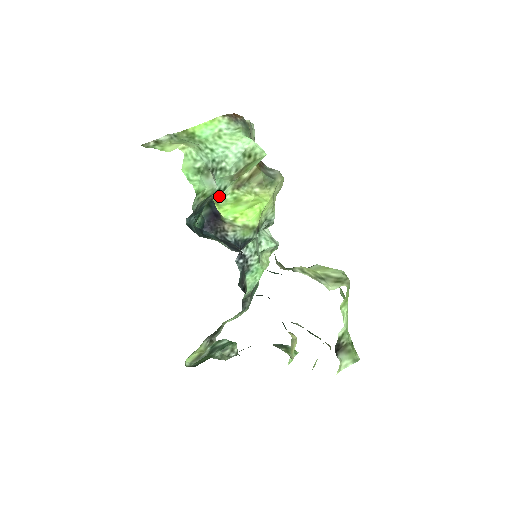
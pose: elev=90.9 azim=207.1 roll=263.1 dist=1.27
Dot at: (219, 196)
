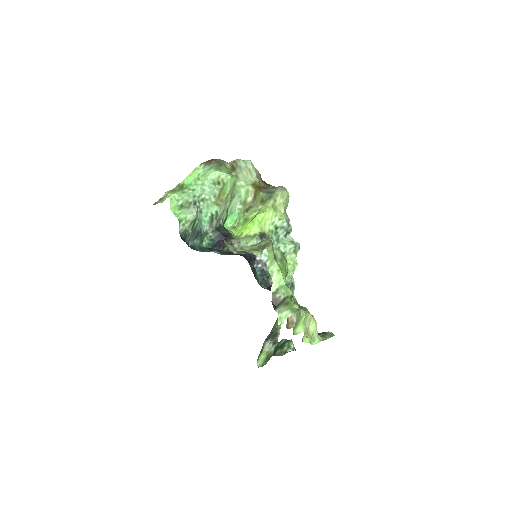
Dot at: (237, 222)
